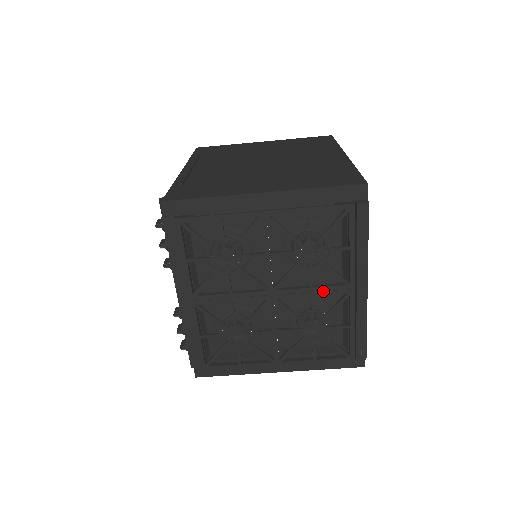
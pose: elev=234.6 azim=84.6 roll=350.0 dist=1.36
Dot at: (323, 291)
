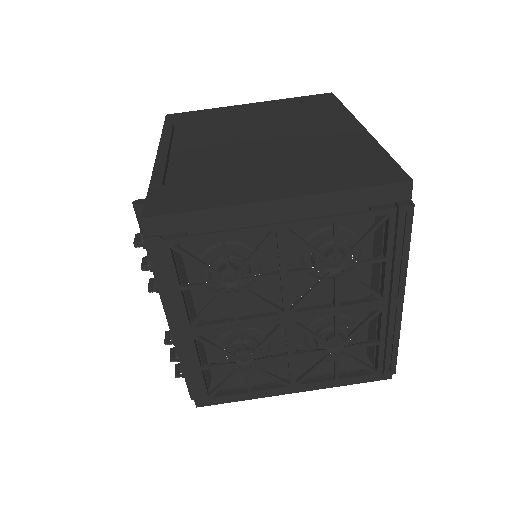
Dot at: (351, 309)
